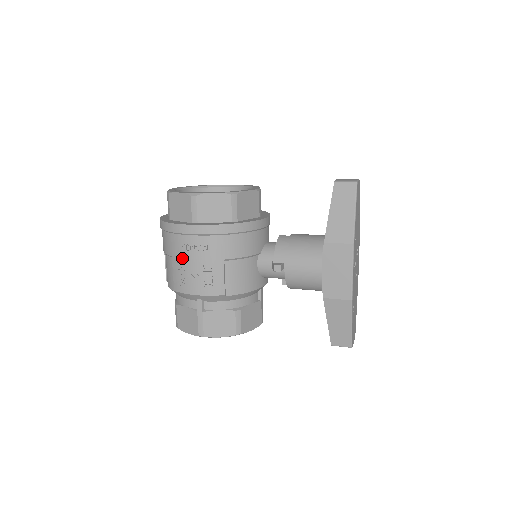
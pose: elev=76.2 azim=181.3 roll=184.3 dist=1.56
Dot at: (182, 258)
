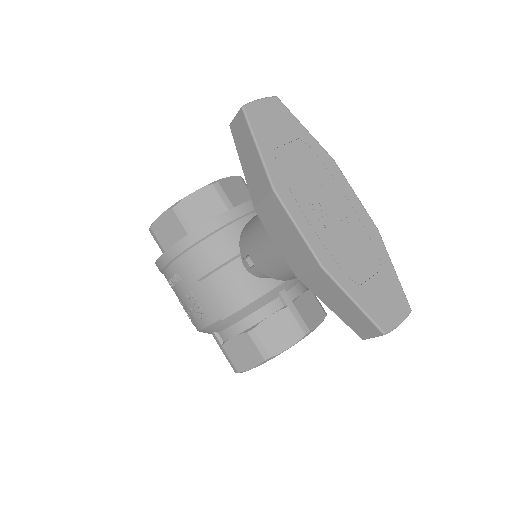
Dot at: (177, 295)
